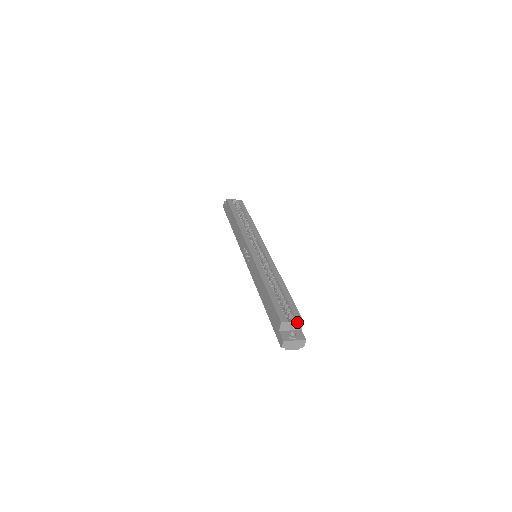
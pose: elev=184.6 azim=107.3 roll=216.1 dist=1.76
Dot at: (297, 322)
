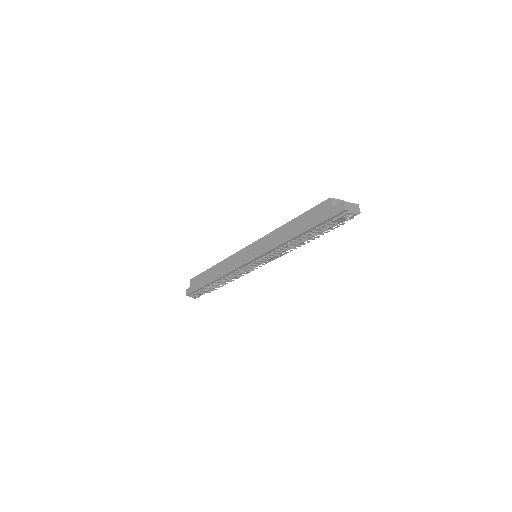
Dot at: (341, 200)
